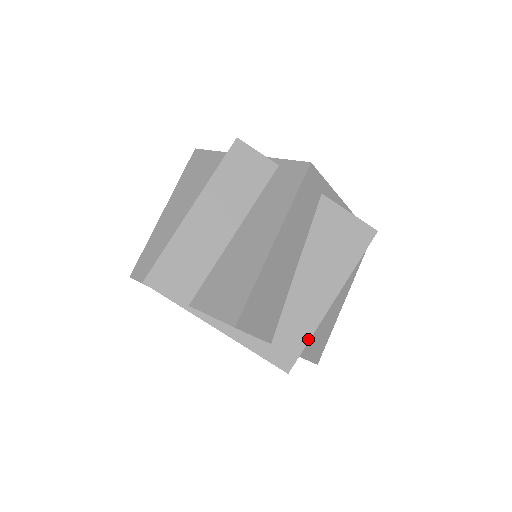
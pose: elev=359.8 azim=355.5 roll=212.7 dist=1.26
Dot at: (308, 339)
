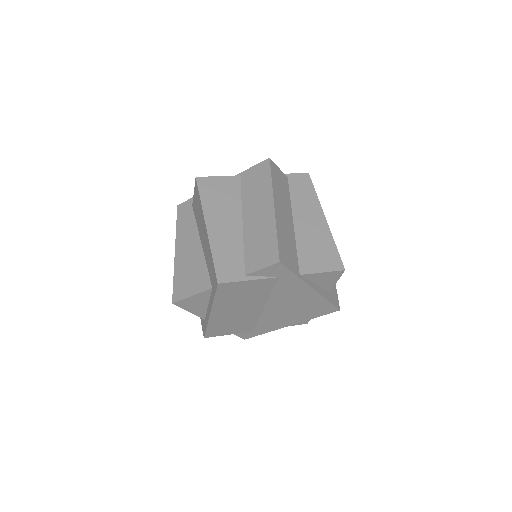
Dot at: occluded
